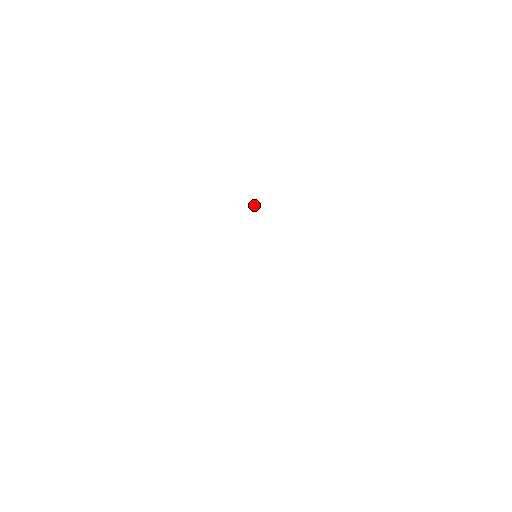
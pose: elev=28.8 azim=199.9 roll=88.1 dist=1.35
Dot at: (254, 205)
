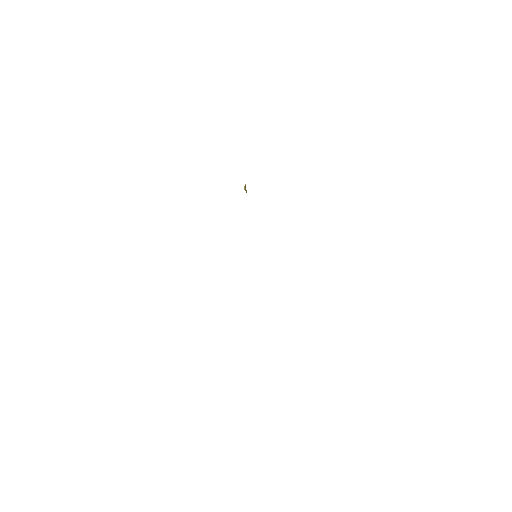
Dot at: occluded
